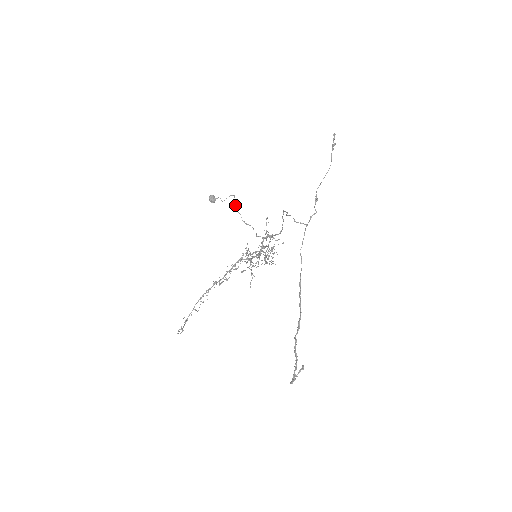
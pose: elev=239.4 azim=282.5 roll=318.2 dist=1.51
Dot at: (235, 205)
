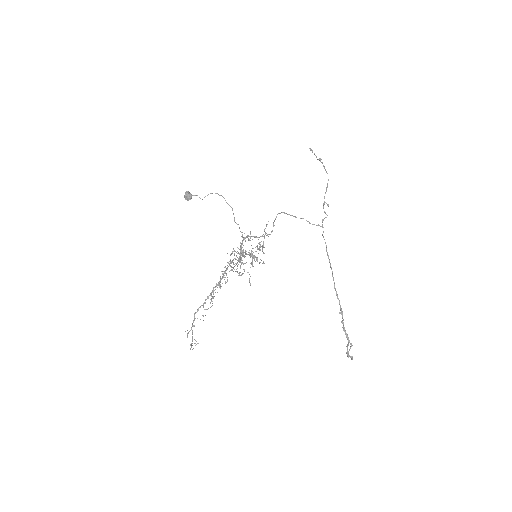
Dot at: (229, 205)
